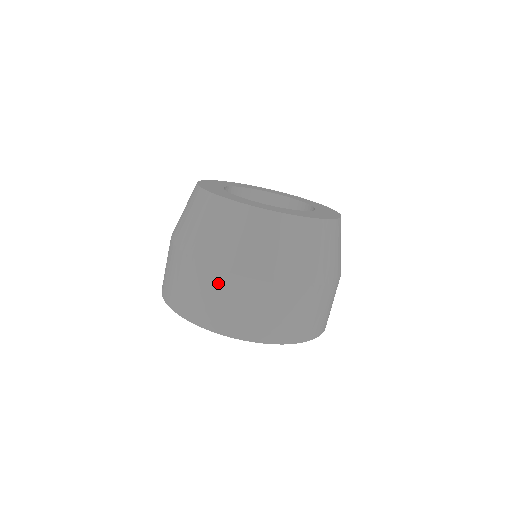
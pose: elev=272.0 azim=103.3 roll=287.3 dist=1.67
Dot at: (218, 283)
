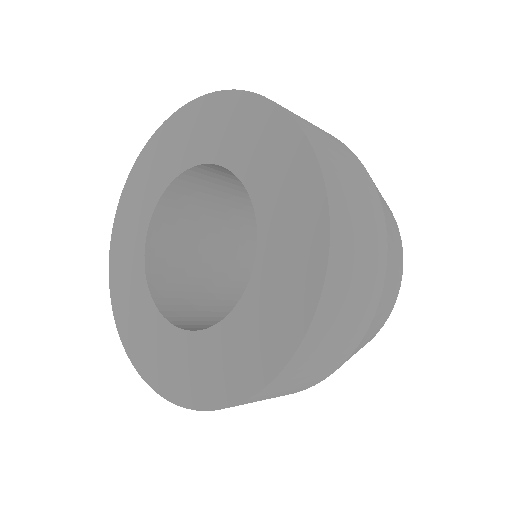
Dot at: occluded
